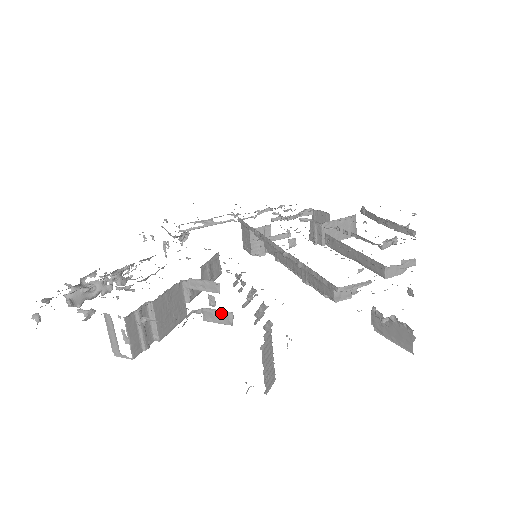
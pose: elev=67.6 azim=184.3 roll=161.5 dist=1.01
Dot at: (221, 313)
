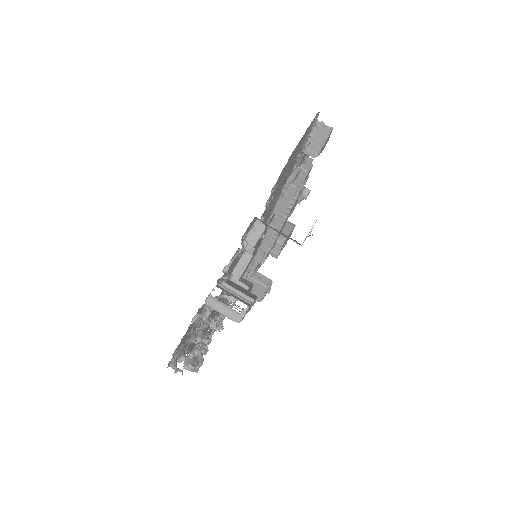
Dot at: (254, 229)
